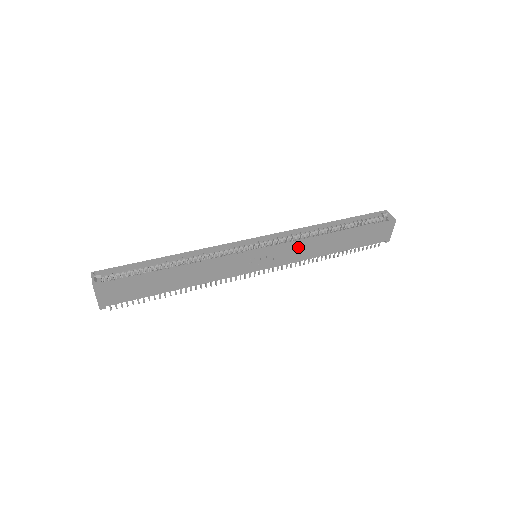
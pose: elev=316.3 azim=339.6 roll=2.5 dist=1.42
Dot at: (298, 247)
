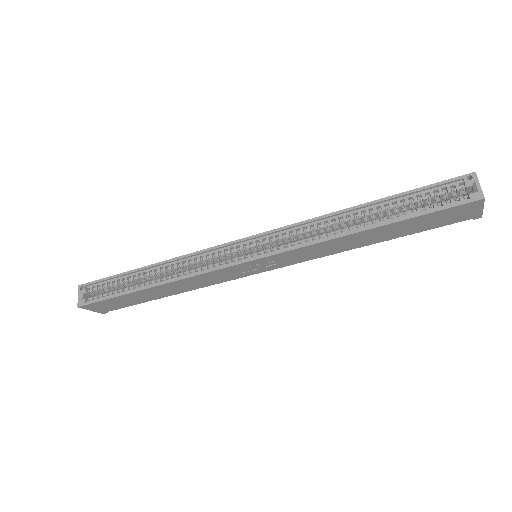
Dot at: (307, 250)
